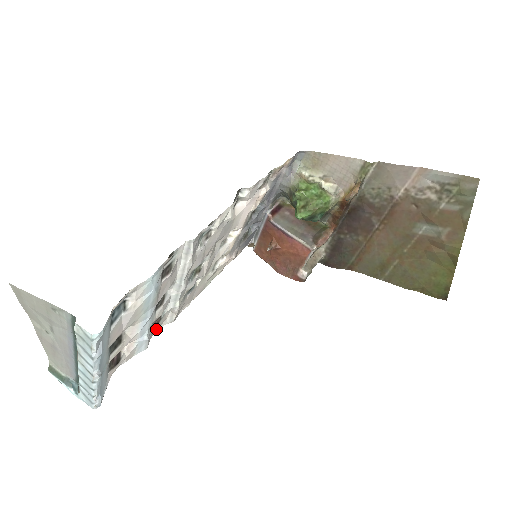
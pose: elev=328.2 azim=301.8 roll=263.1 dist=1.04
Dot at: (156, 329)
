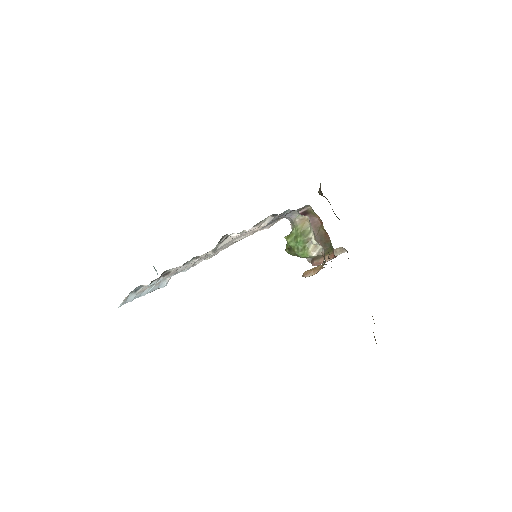
Dot at: occluded
